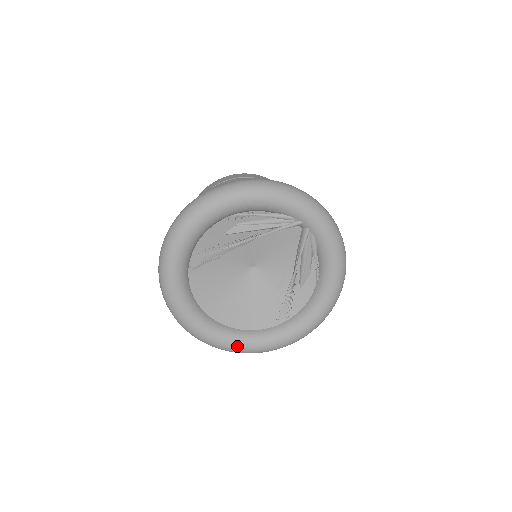
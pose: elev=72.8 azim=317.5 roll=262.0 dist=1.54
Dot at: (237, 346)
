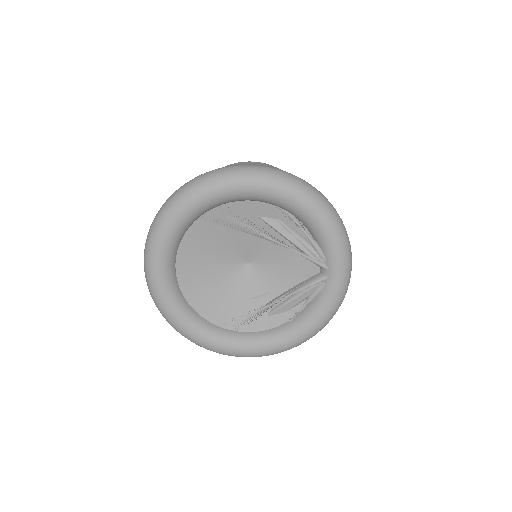
Dot at: (173, 313)
